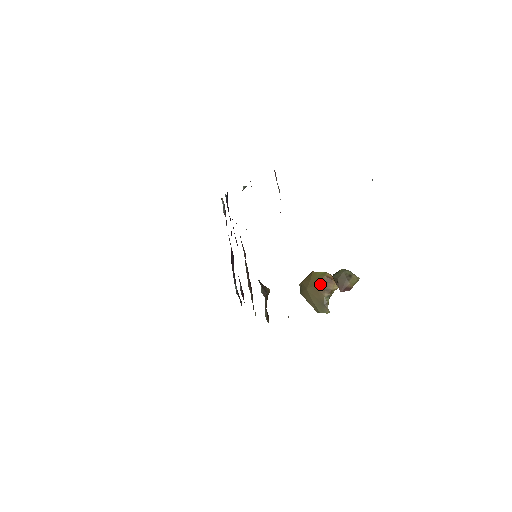
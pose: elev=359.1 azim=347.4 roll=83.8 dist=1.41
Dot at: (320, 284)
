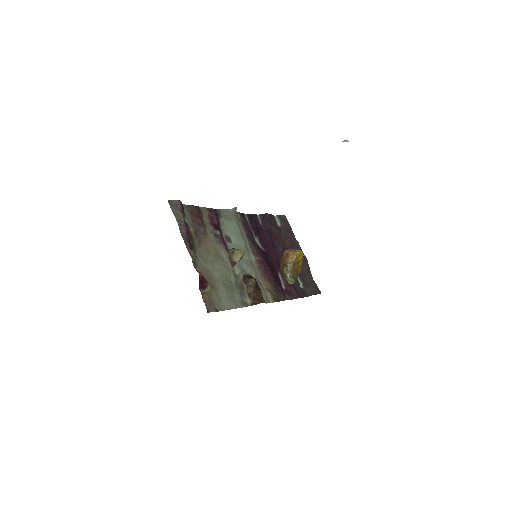
Dot at: (282, 262)
